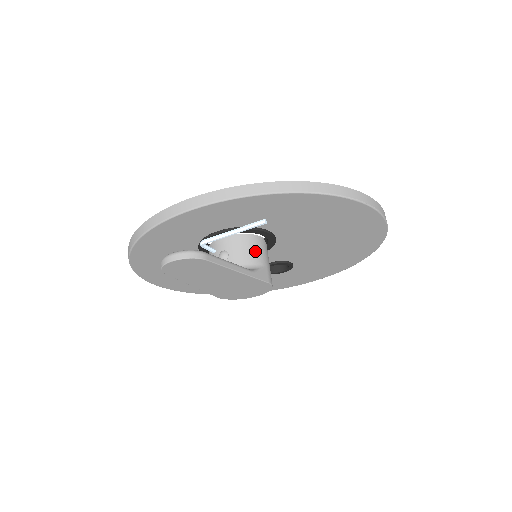
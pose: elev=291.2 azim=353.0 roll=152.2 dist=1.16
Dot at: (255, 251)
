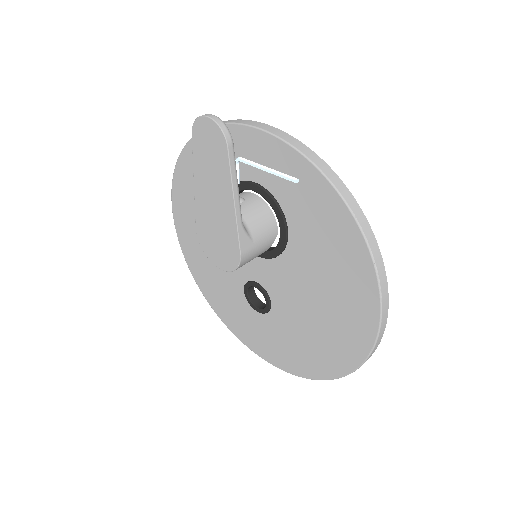
Dot at: (262, 225)
